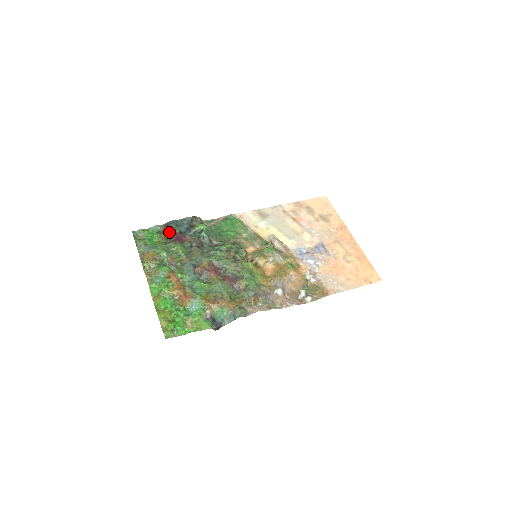
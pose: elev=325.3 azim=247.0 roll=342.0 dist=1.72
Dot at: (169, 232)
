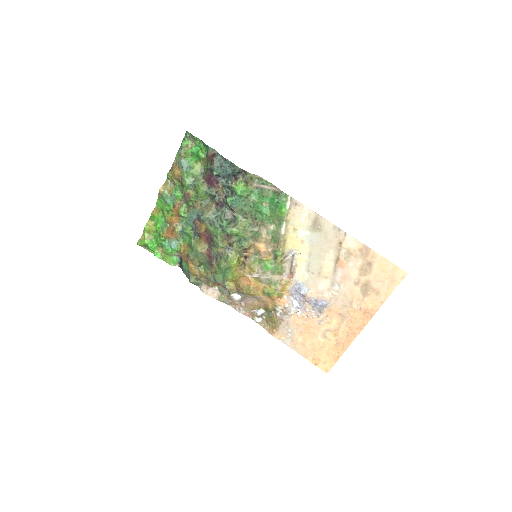
Dot at: (209, 166)
